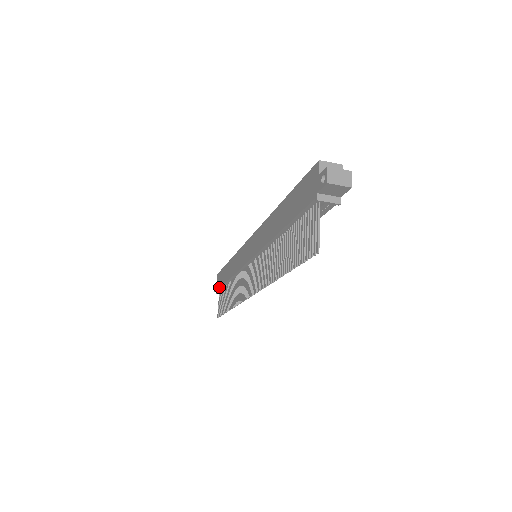
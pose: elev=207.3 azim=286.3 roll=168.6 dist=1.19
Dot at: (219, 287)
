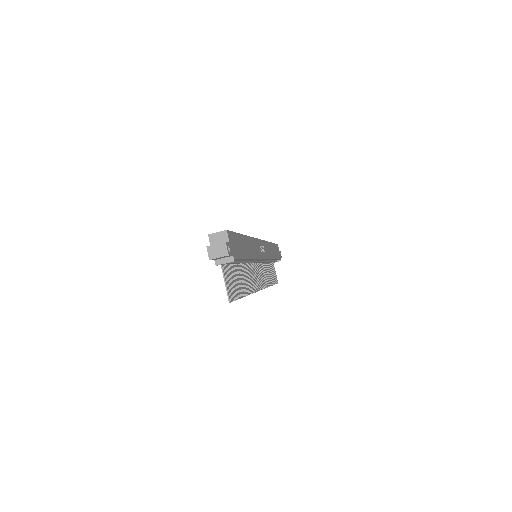
Dot at: occluded
